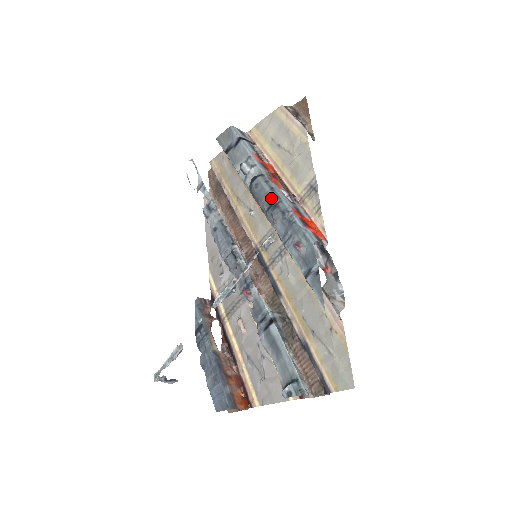
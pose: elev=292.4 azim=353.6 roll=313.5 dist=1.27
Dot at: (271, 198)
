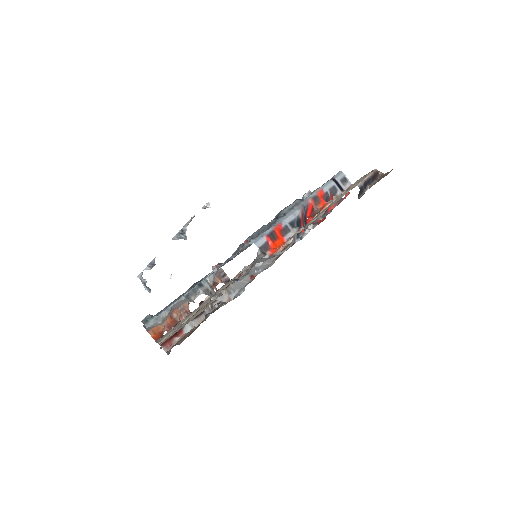
Dot at: (281, 212)
